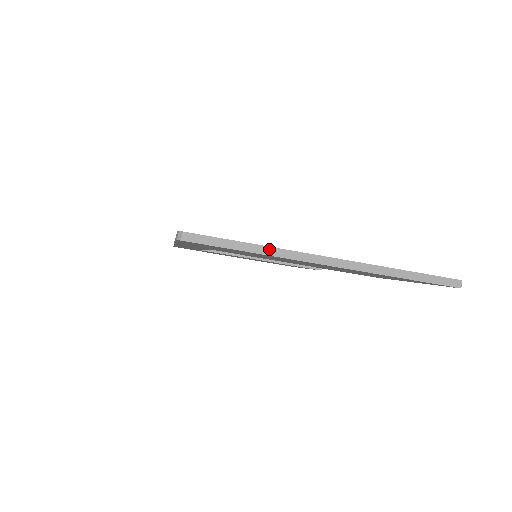
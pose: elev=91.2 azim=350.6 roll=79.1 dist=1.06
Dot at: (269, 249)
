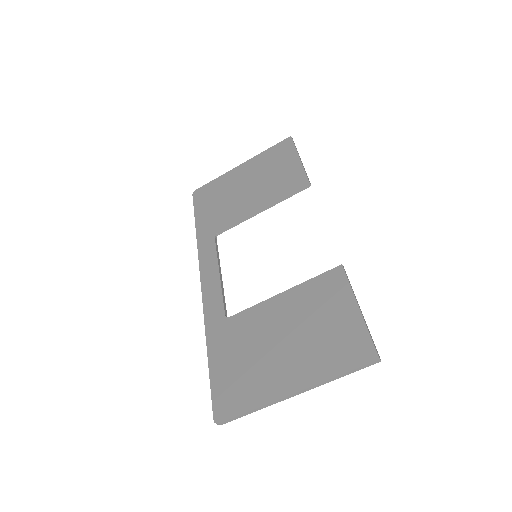
Dot at: (260, 408)
